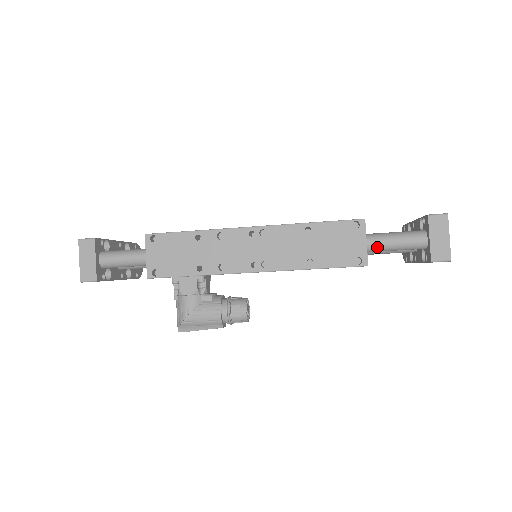
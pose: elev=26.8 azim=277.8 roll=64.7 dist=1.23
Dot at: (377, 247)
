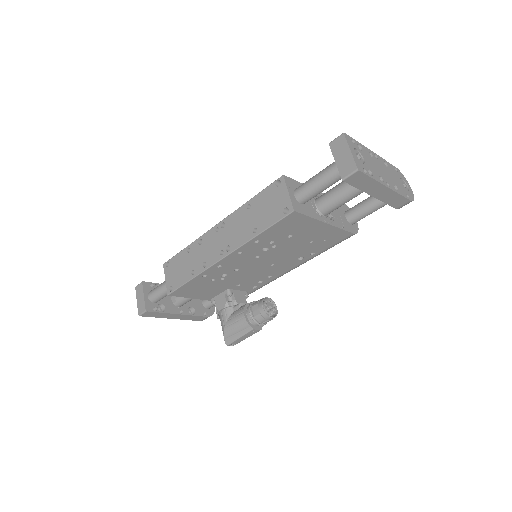
Dot at: (304, 193)
